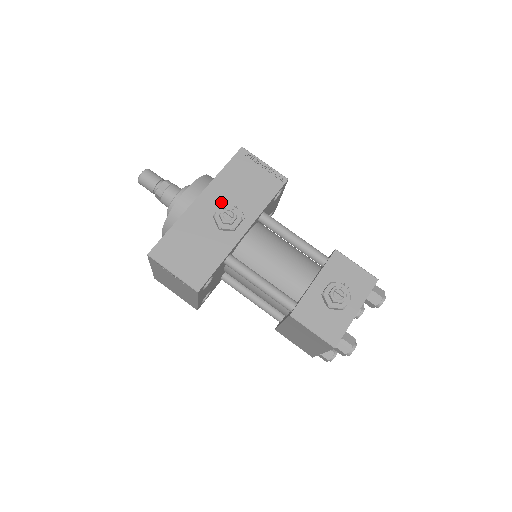
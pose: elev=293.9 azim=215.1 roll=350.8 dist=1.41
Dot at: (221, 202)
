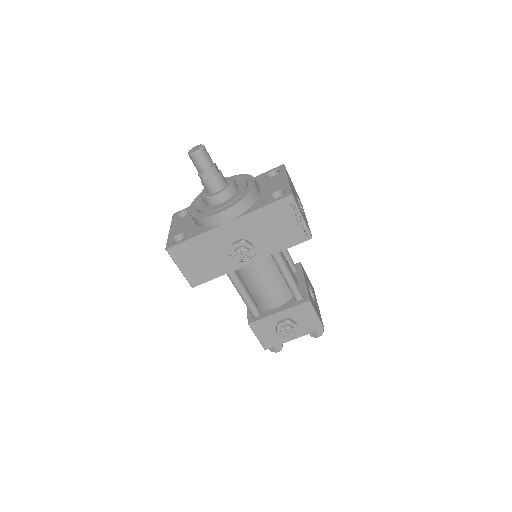
Dot at: (245, 234)
